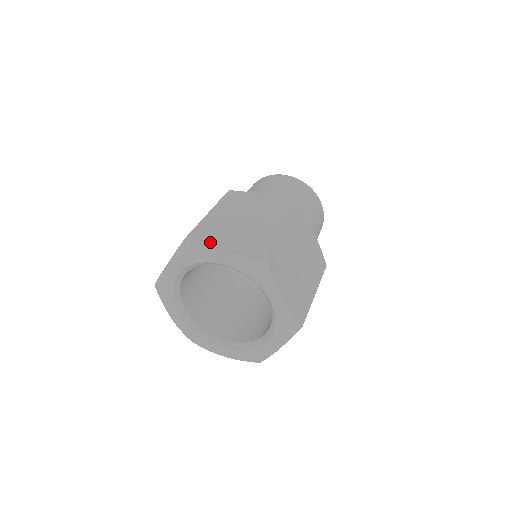
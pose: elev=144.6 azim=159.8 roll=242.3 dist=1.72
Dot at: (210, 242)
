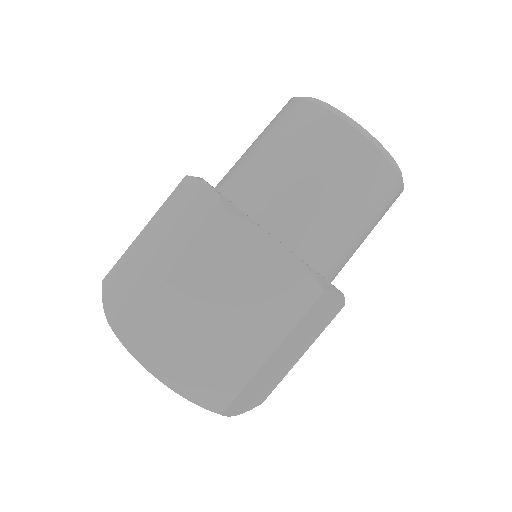
Dot at: (109, 293)
